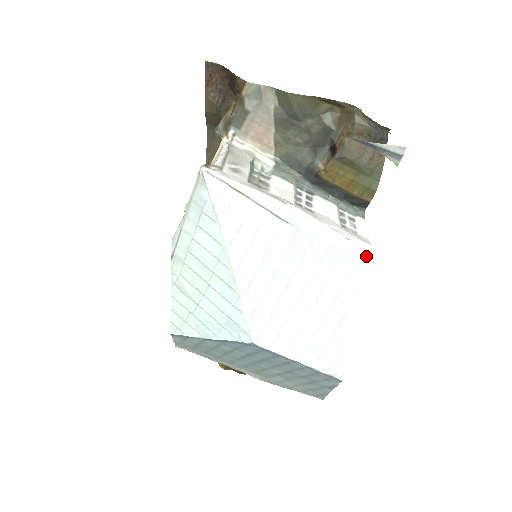
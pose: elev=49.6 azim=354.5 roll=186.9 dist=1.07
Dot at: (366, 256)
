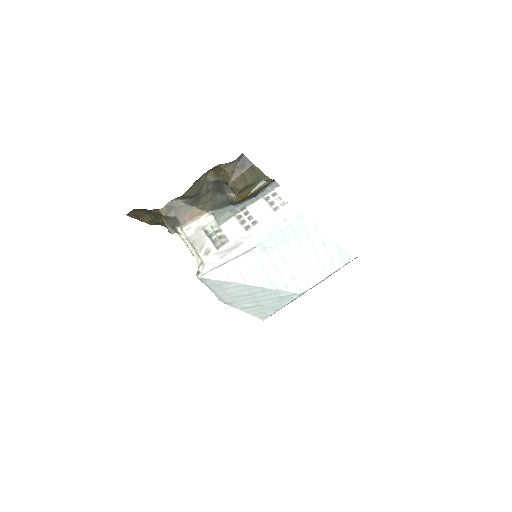
Dot at: (301, 214)
